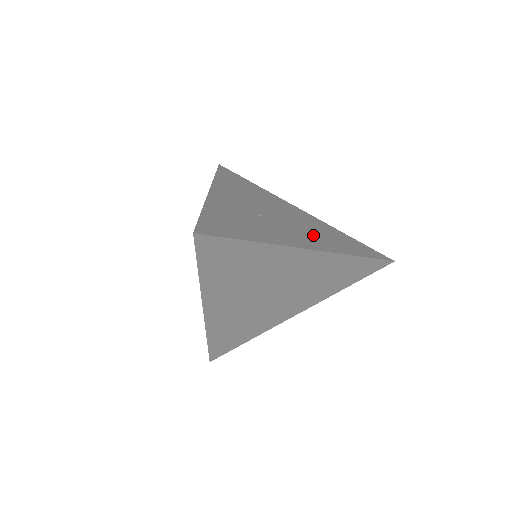
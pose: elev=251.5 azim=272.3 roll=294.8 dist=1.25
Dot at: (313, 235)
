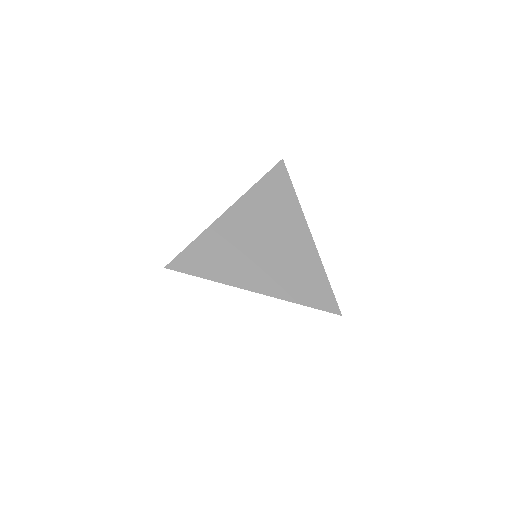
Dot at: occluded
